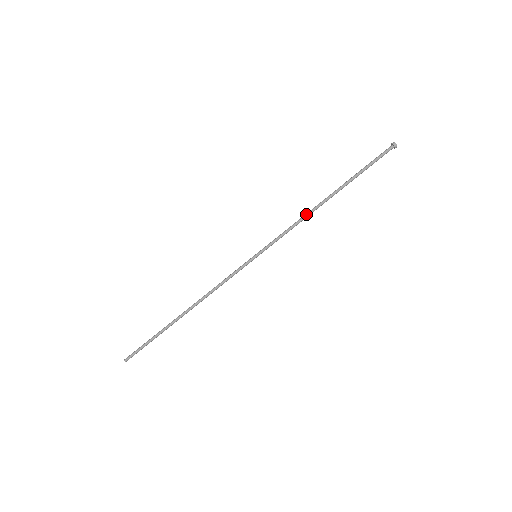
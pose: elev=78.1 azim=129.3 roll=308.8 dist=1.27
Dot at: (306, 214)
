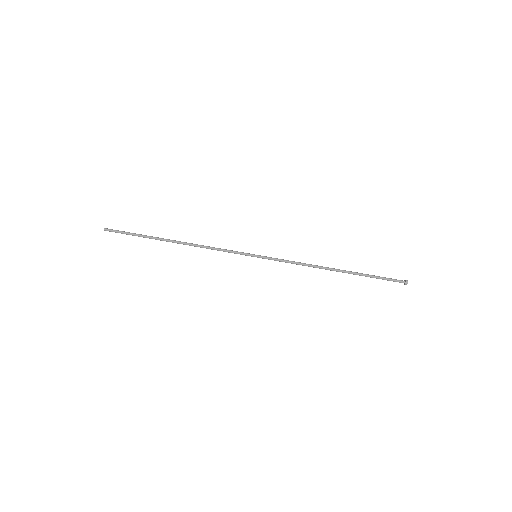
Dot at: occluded
